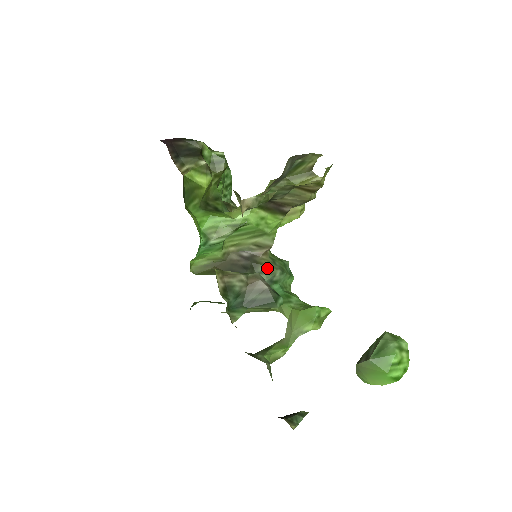
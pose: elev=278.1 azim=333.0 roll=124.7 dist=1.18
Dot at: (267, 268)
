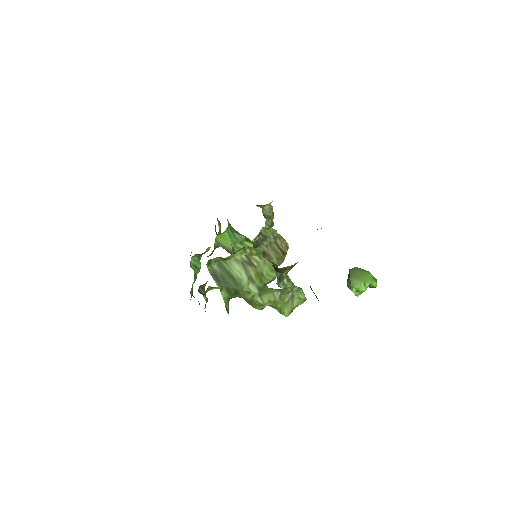
Dot at: occluded
